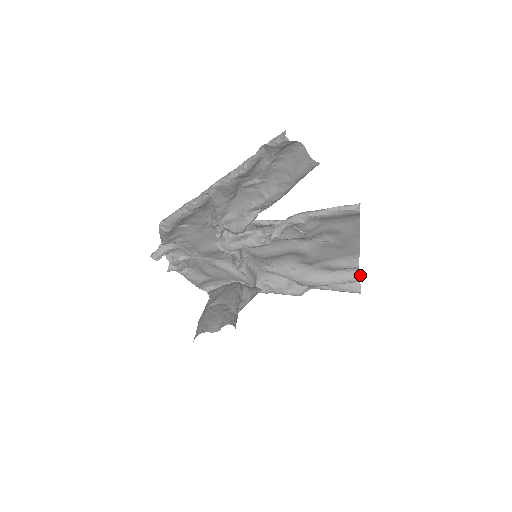
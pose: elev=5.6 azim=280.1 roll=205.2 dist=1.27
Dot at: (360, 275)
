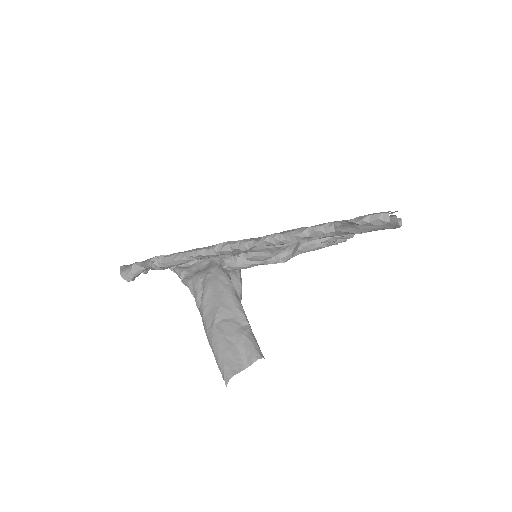
Dot at: occluded
